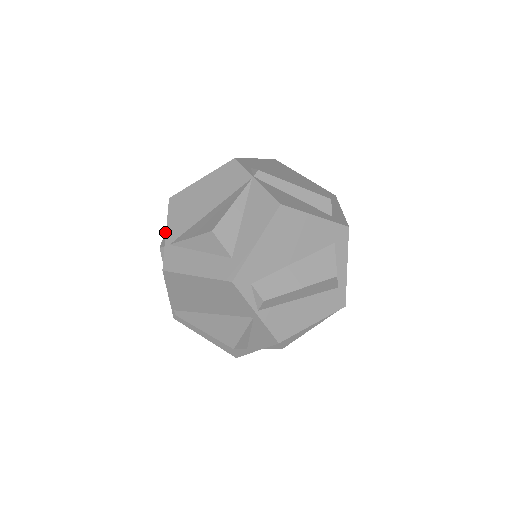
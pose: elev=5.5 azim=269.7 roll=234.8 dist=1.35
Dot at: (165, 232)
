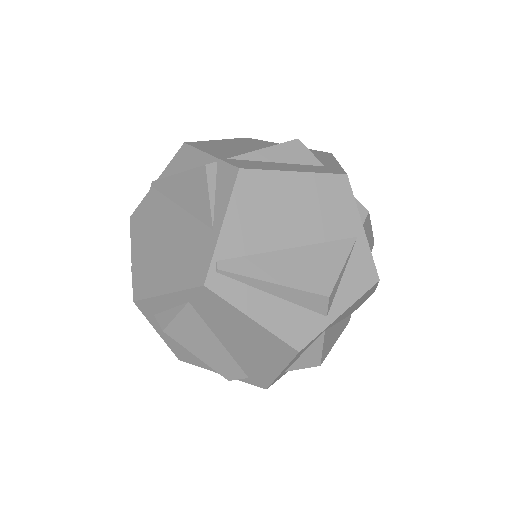
Dot at: occluded
